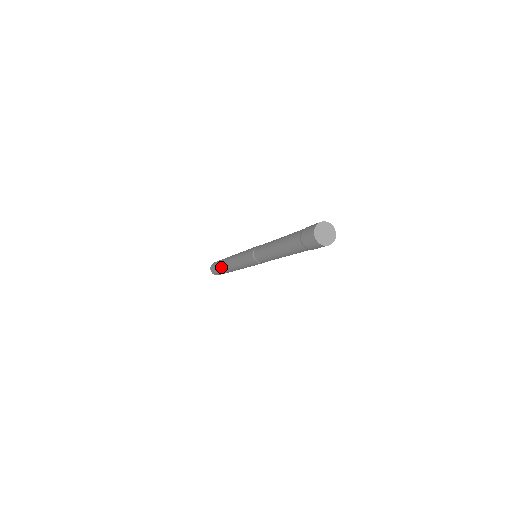
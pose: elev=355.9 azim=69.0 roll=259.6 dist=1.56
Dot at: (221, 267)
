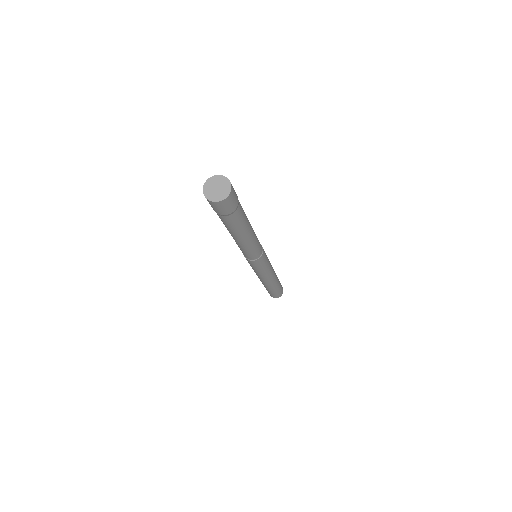
Dot at: occluded
